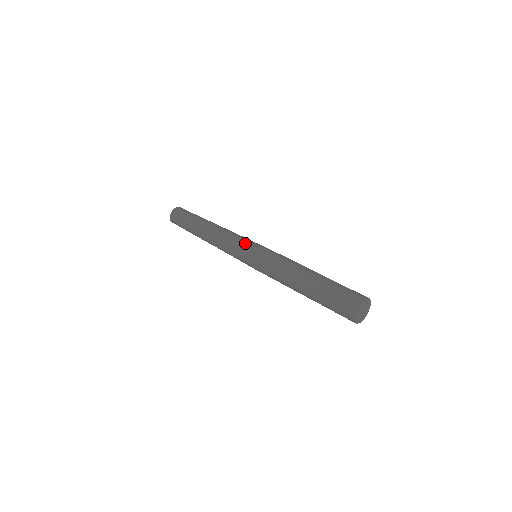
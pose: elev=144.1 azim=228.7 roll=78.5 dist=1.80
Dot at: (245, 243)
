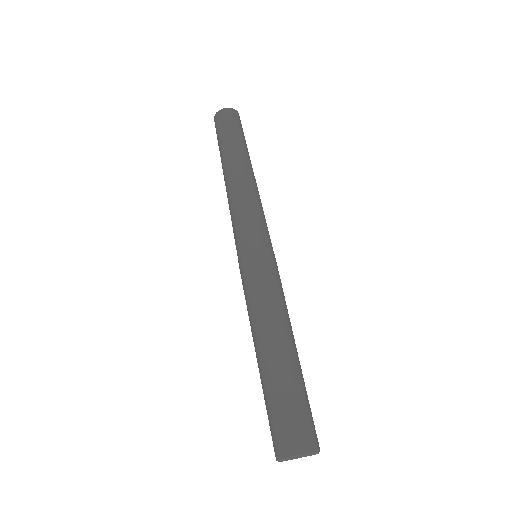
Dot at: (246, 233)
